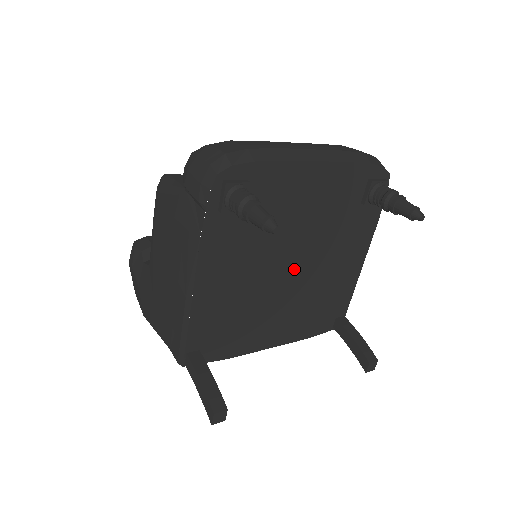
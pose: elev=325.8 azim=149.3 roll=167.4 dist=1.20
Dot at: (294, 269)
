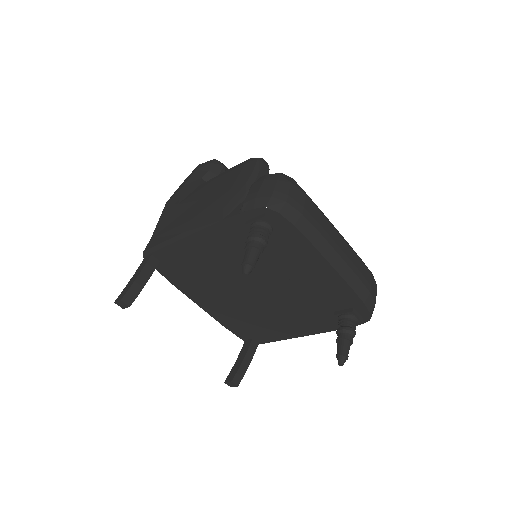
Dot at: (256, 292)
